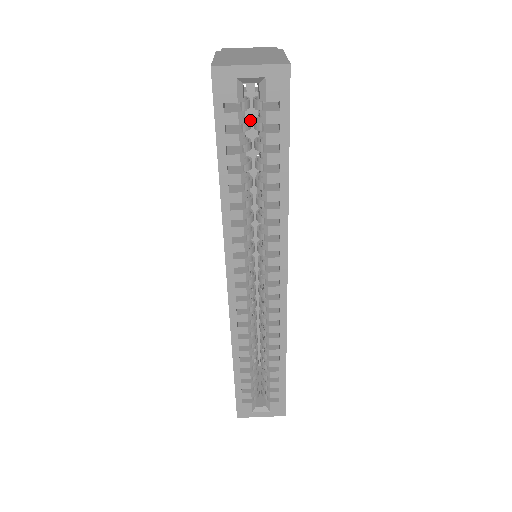
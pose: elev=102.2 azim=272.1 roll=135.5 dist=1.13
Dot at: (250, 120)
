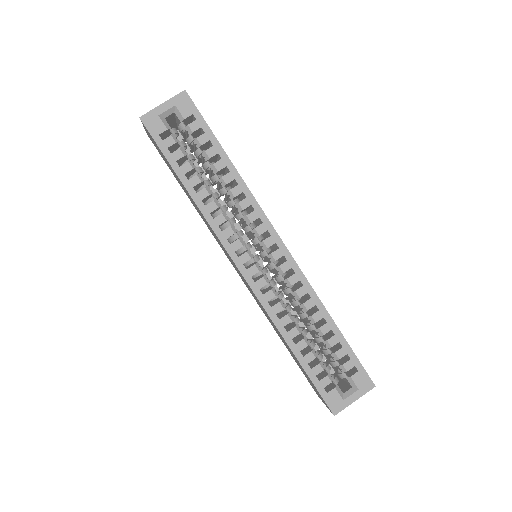
Dot at: occluded
